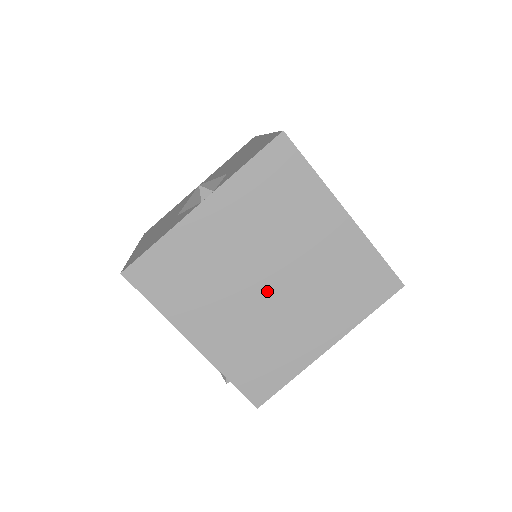
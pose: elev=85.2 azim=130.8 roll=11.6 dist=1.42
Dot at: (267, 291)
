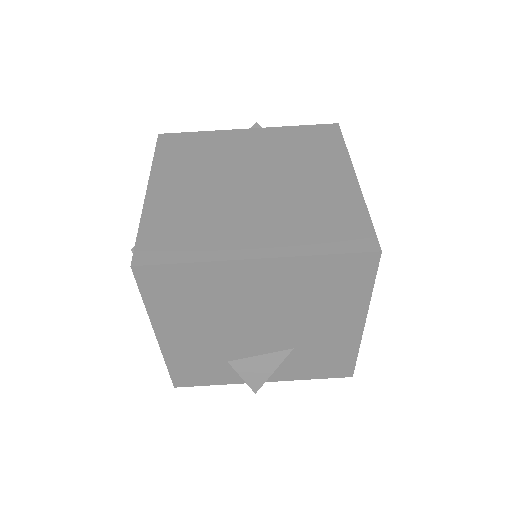
Dot at: (242, 188)
